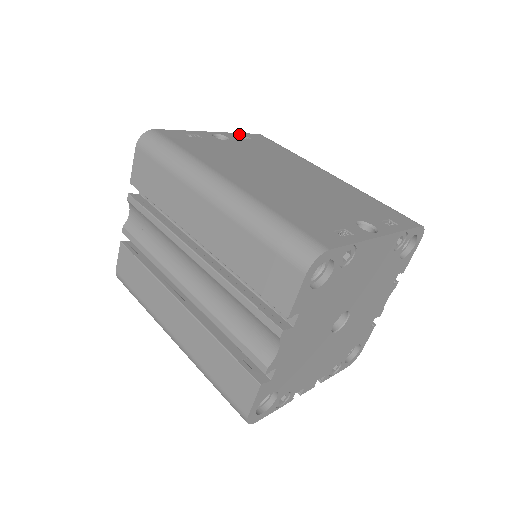
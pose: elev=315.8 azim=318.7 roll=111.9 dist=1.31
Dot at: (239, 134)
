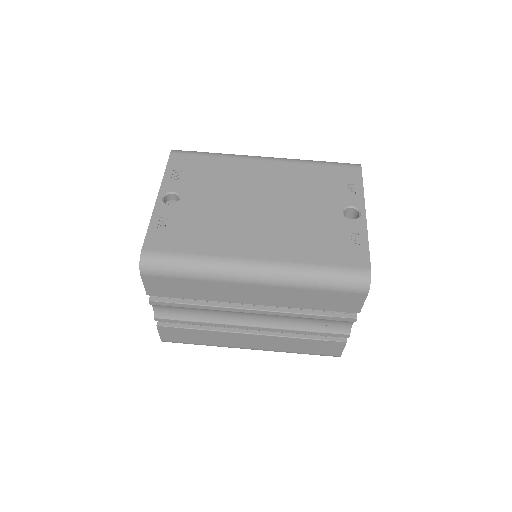
Dot at: (168, 174)
